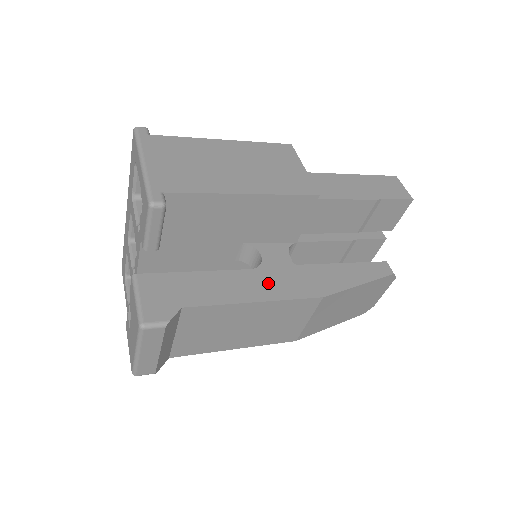
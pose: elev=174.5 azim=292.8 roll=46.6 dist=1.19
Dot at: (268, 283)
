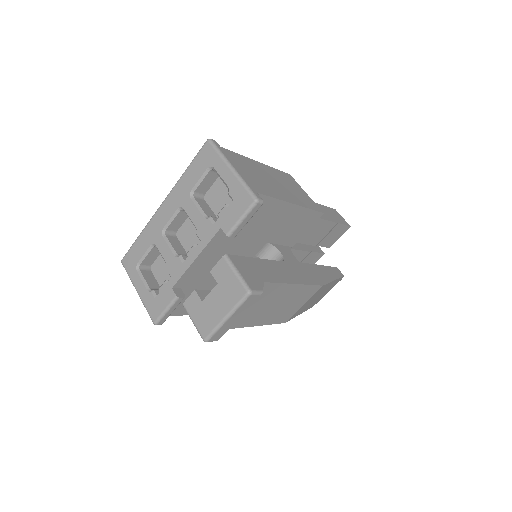
Dot at: (294, 272)
